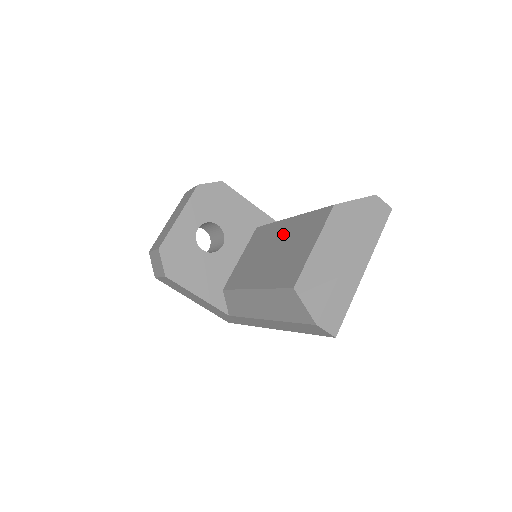
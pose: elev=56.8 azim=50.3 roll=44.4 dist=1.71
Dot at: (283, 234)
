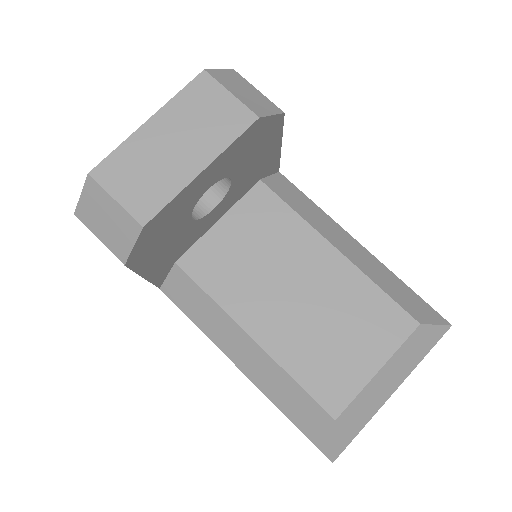
Dot at: (322, 276)
